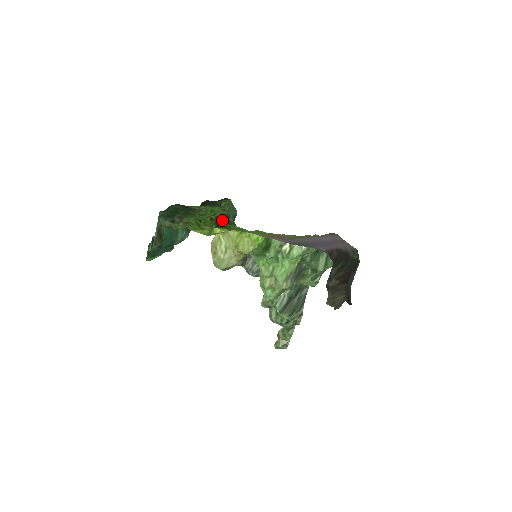
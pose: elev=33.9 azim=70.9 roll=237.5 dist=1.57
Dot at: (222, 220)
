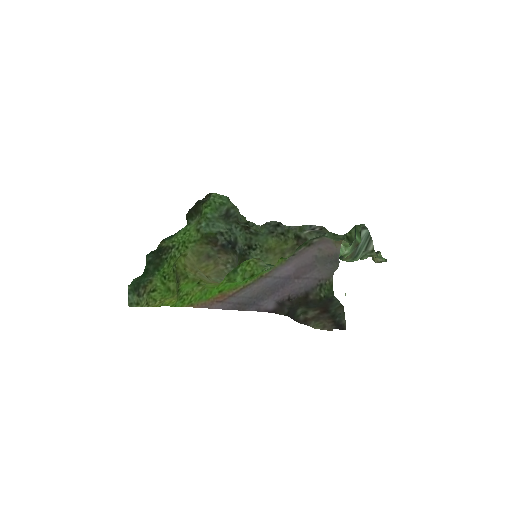
Dot at: (180, 273)
